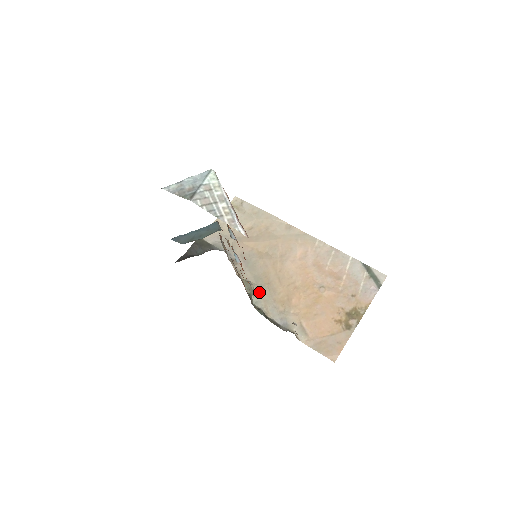
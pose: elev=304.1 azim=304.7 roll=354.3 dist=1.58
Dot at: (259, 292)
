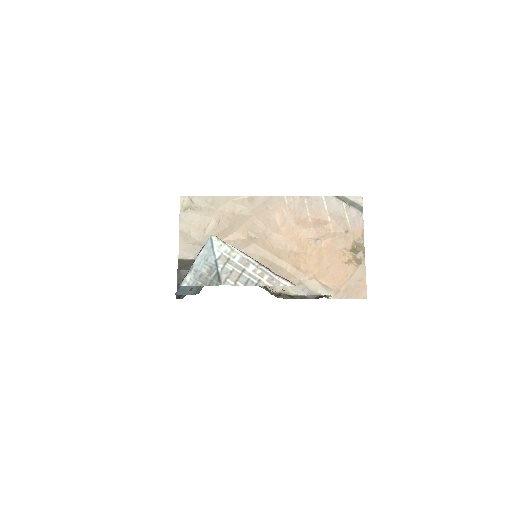
Dot at: occluded
